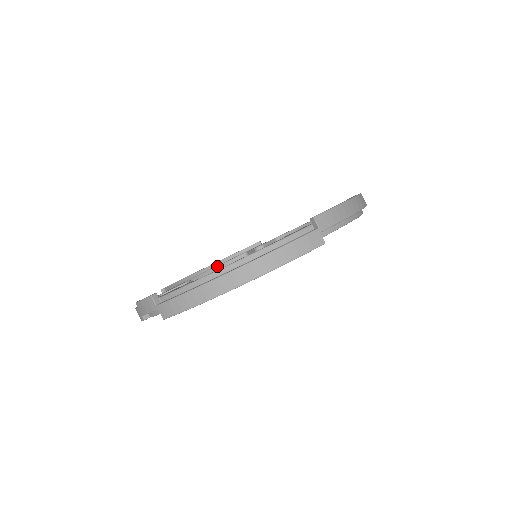
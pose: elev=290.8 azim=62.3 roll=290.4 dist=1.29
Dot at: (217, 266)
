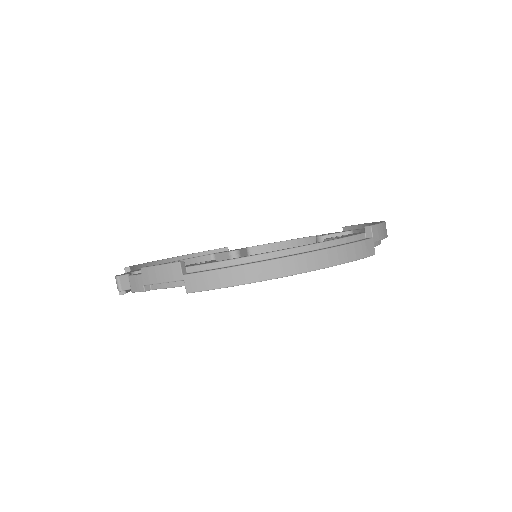
Dot at: (181, 260)
